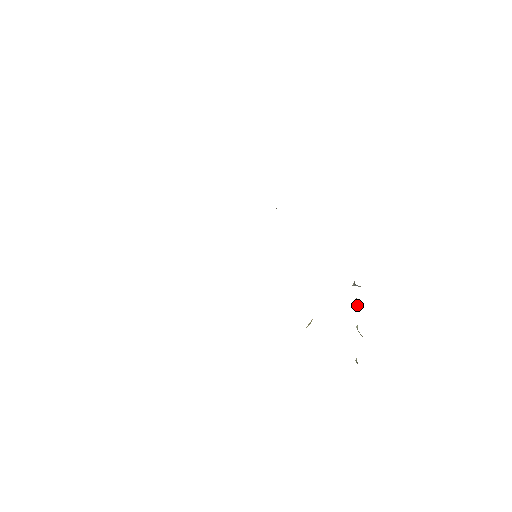
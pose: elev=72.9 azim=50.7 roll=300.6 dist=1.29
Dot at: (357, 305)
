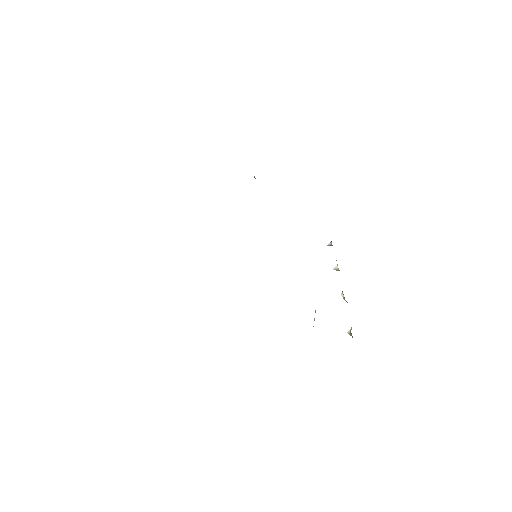
Dot at: (338, 270)
